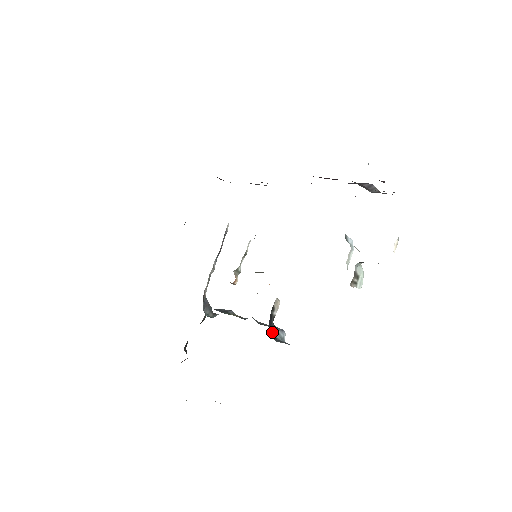
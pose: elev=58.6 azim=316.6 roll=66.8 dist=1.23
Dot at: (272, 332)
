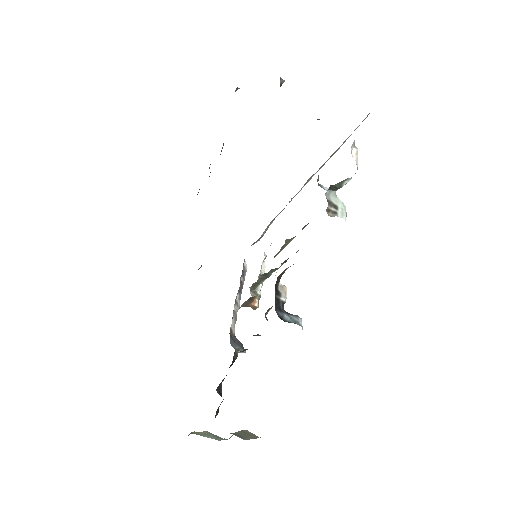
Dot at: (281, 315)
